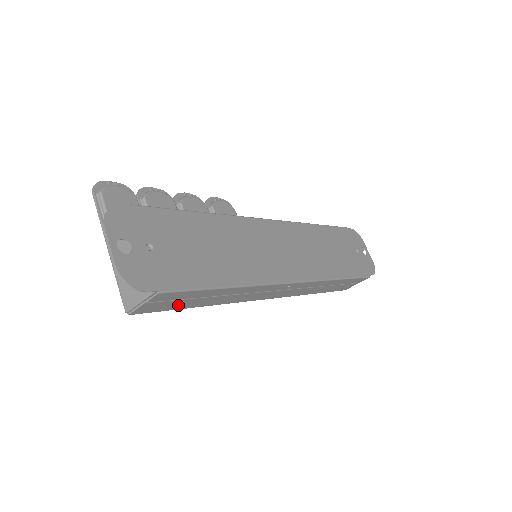
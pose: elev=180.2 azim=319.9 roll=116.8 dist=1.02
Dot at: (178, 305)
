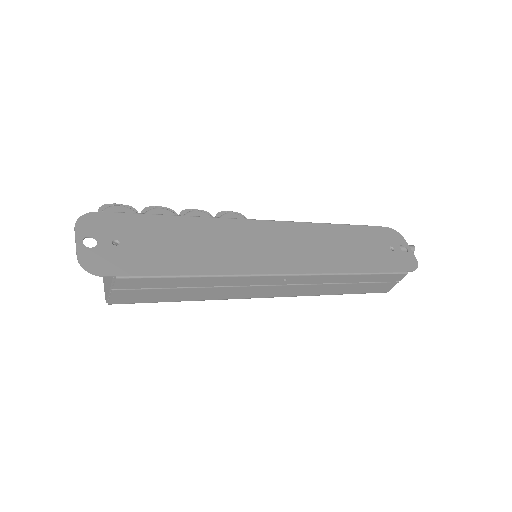
Dot at: (156, 296)
